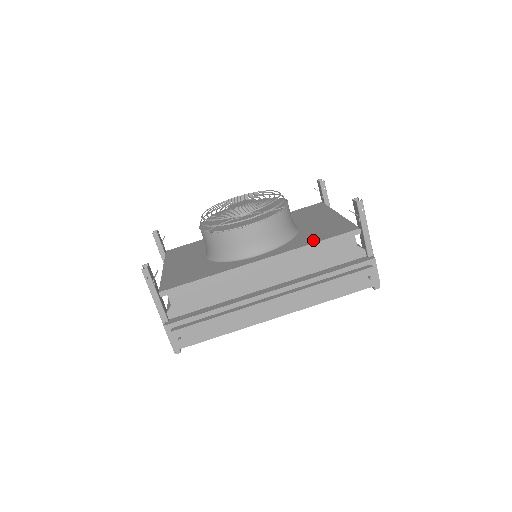
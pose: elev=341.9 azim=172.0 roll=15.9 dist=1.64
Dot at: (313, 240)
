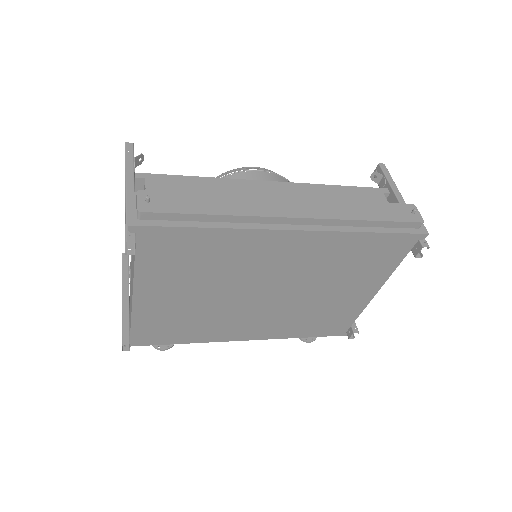
Dot at: occluded
